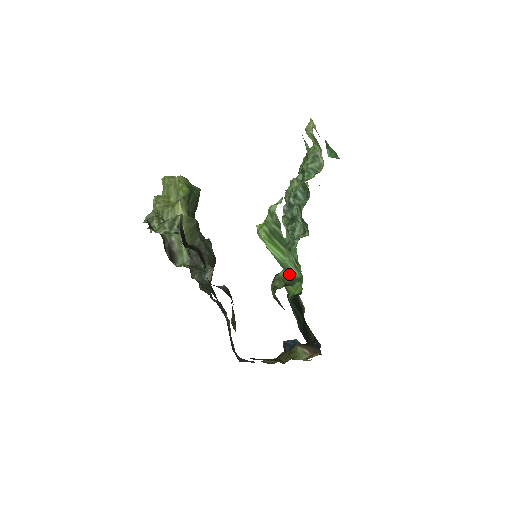
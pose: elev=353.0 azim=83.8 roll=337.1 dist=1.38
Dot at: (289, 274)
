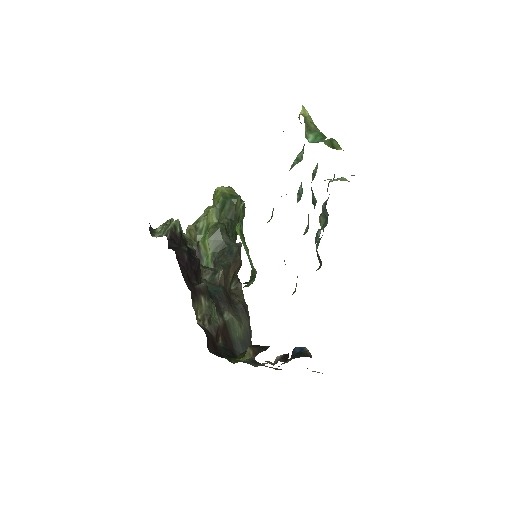
Dot at: (253, 272)
